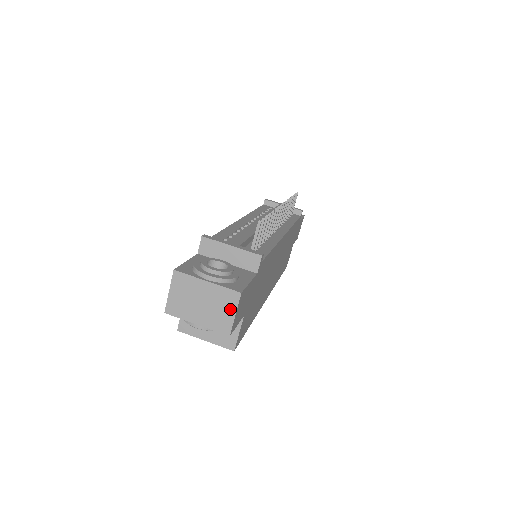
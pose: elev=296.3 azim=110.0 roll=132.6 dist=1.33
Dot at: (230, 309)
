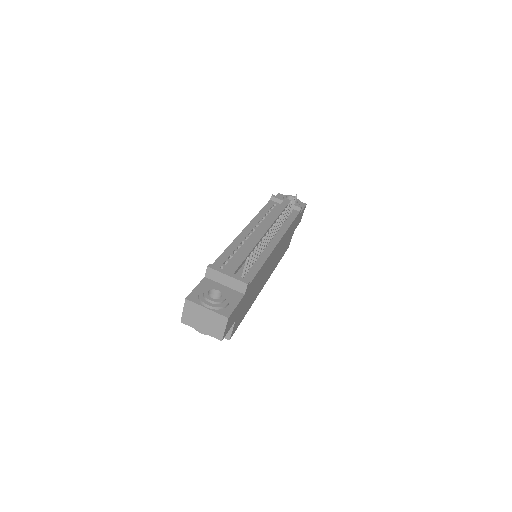
Dot at: (222, 326)
